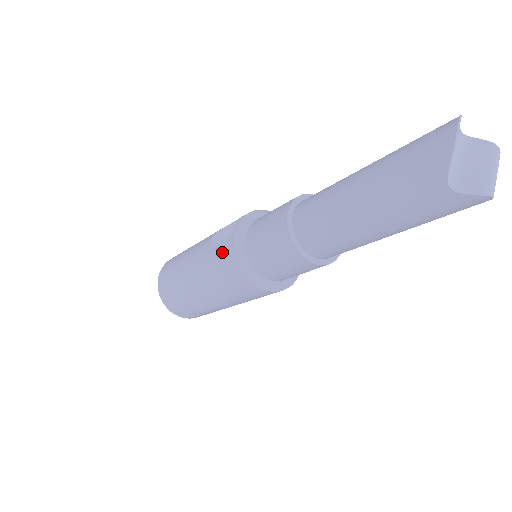
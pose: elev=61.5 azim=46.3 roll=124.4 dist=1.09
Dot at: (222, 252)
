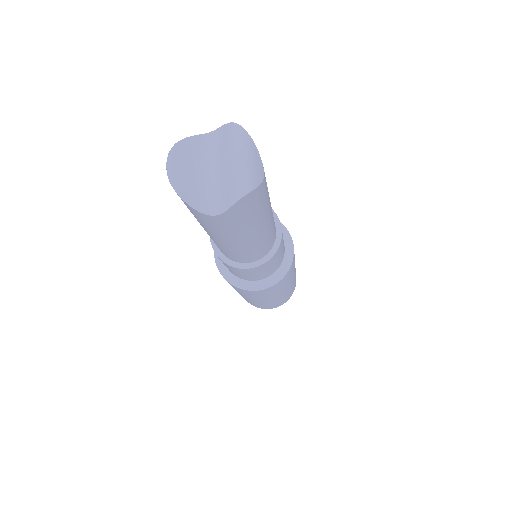
Dot at: occluded
